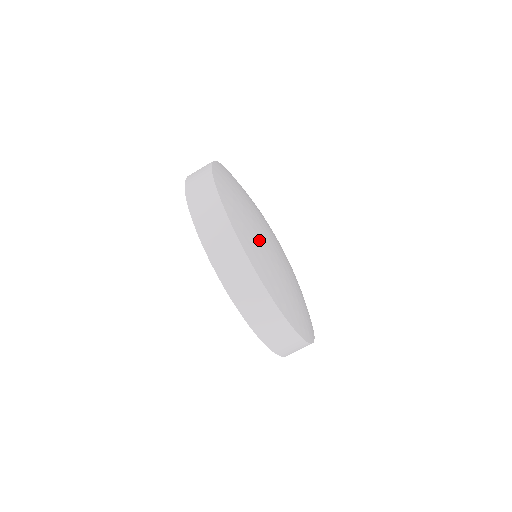
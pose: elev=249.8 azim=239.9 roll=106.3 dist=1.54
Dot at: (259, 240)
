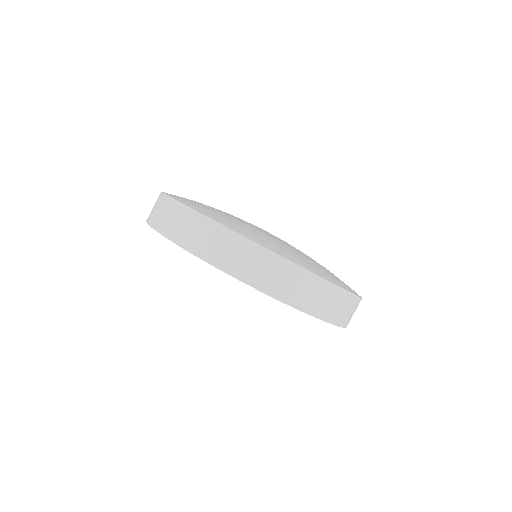
Dot at: (270, 238)
